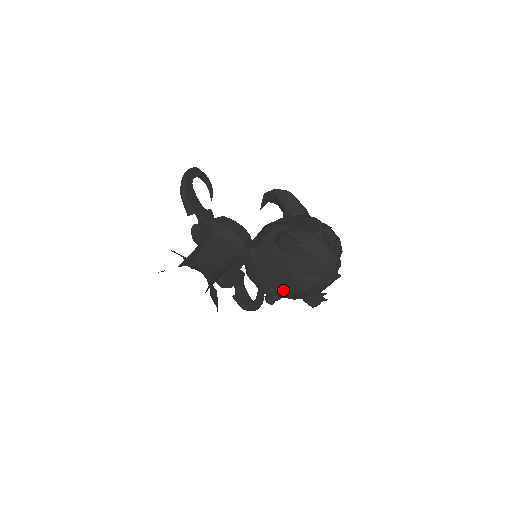
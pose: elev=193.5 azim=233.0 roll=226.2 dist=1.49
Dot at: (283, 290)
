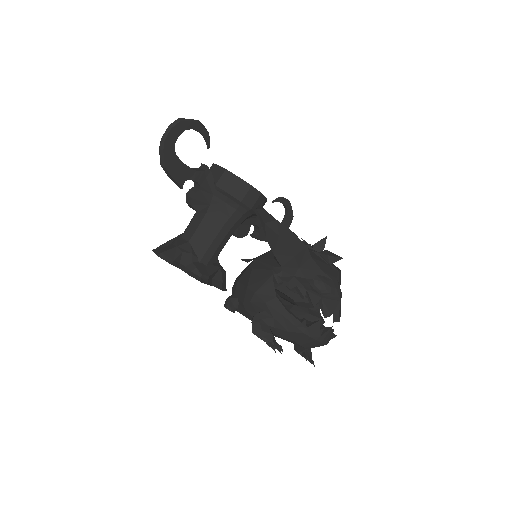
Dot at: occluded
